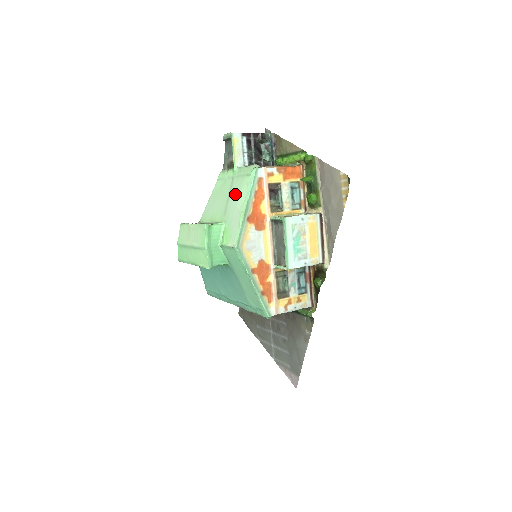
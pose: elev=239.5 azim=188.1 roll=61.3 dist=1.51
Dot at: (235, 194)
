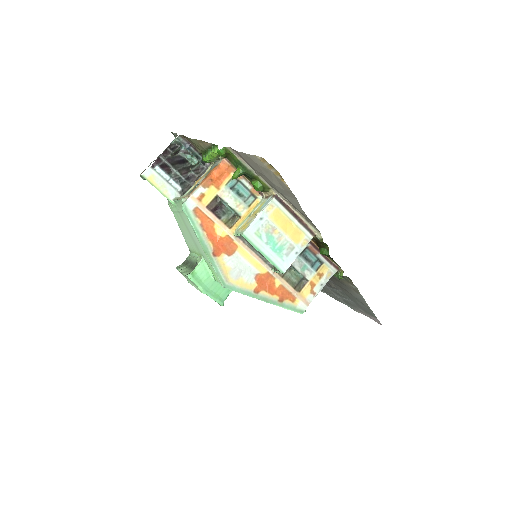
Dot at: (190, 229)
